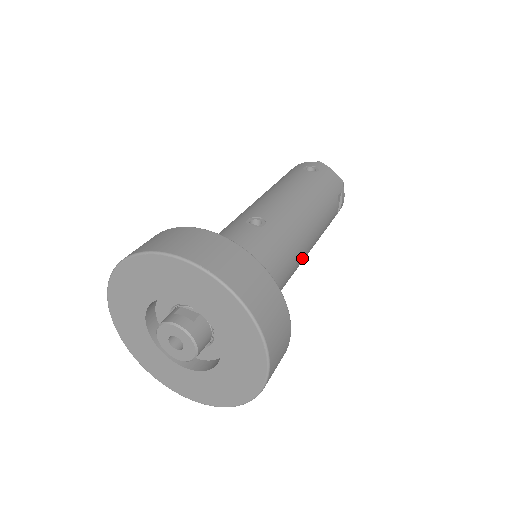
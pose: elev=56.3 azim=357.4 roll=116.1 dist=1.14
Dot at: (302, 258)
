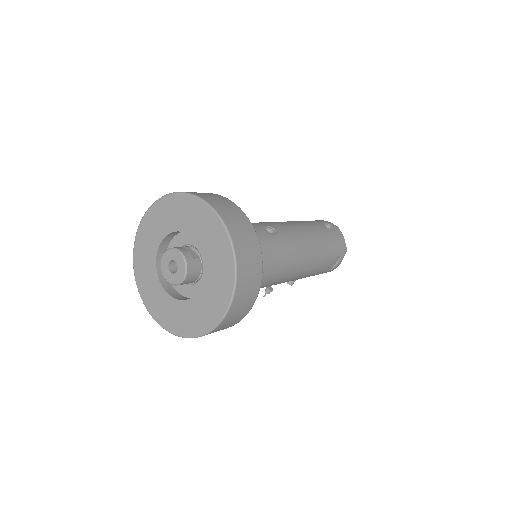
Dot at: (287, 277)
